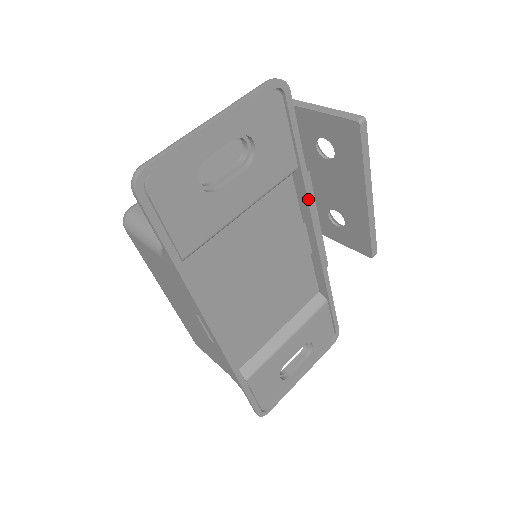
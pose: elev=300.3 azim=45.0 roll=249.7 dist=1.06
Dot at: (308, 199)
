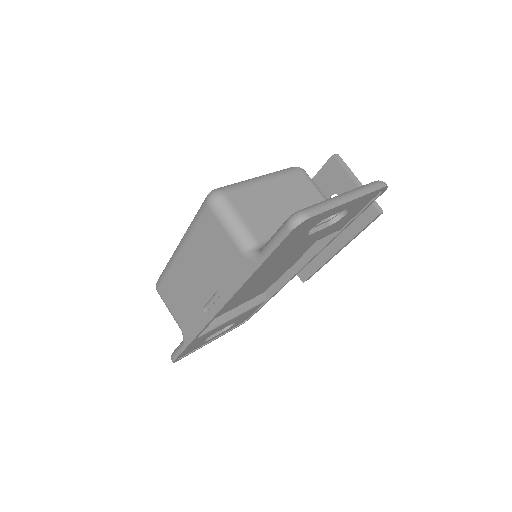
Dot at: (325, 246)
